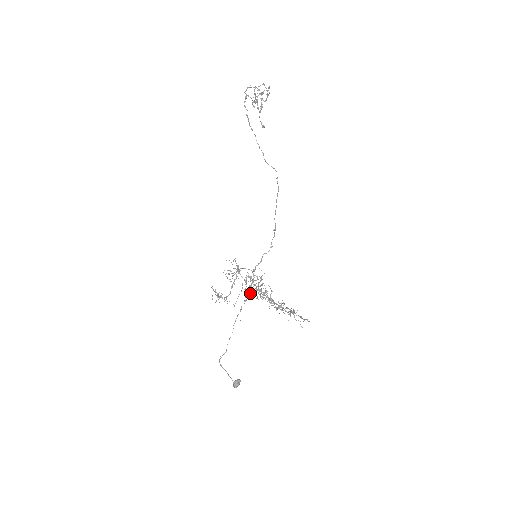
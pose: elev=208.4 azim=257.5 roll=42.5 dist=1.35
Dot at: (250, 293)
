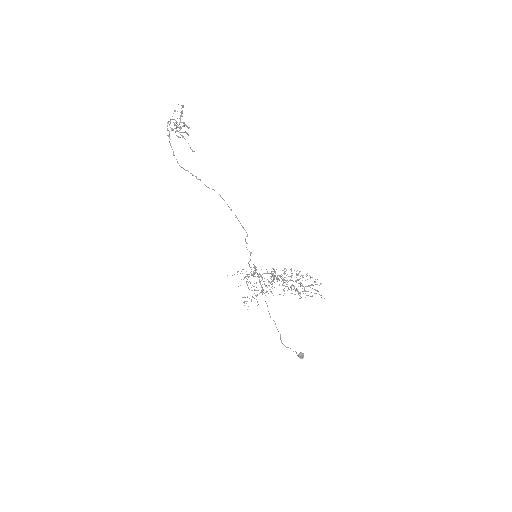
Dot at: occluded
